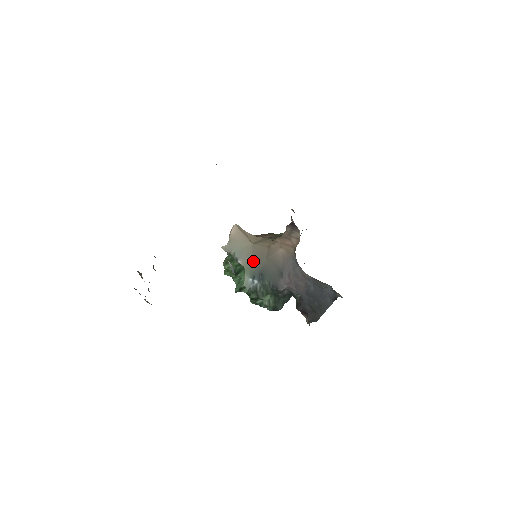
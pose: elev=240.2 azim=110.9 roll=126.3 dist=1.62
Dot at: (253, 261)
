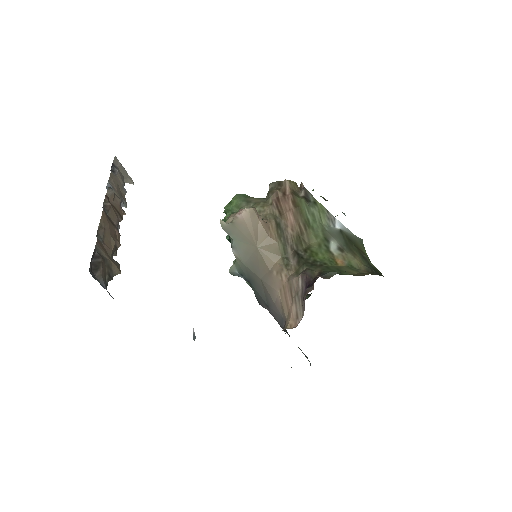
Dot at: (247, 265)
